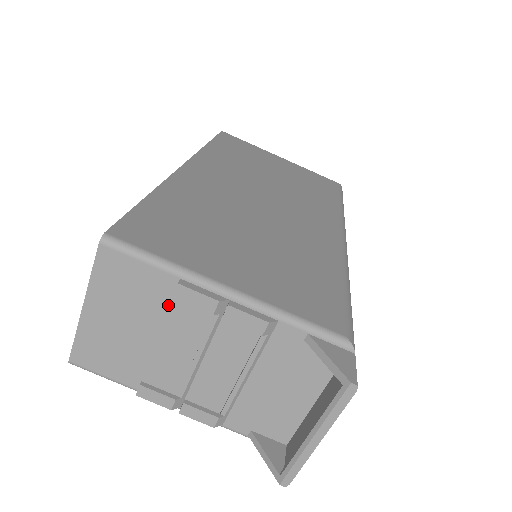
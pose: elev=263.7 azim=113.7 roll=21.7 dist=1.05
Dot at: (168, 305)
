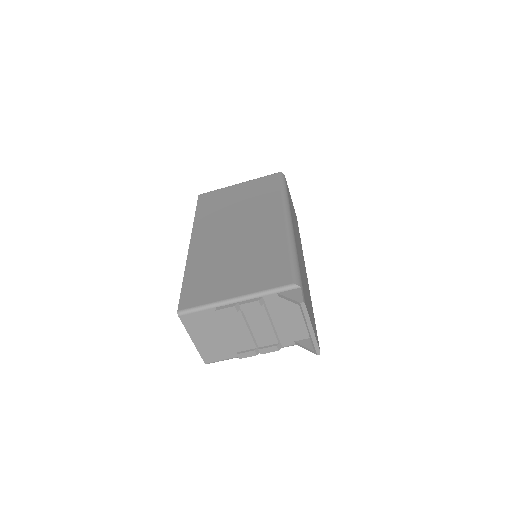
Dot at: (220, 319)
